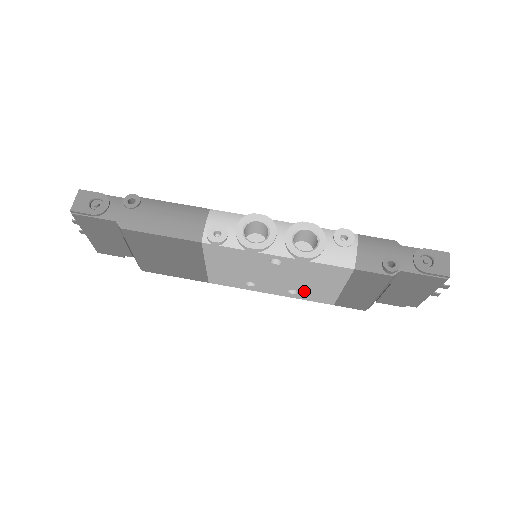
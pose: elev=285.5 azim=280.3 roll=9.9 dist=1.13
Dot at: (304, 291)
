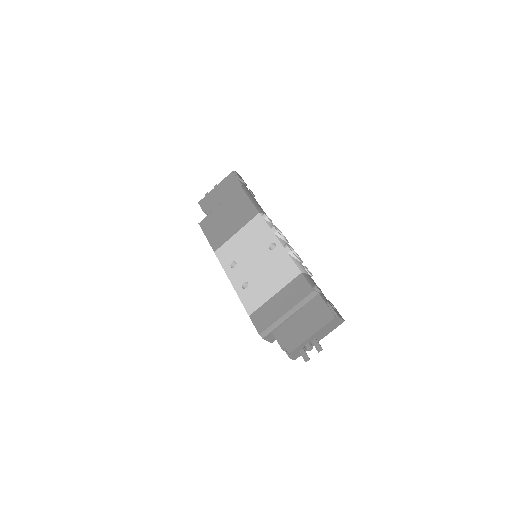
Dot at: (252, 288)
